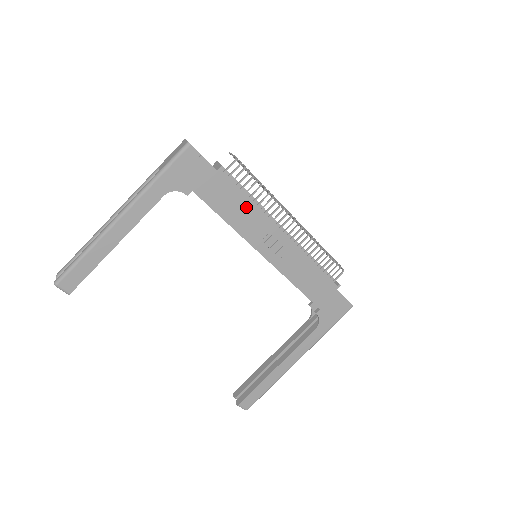
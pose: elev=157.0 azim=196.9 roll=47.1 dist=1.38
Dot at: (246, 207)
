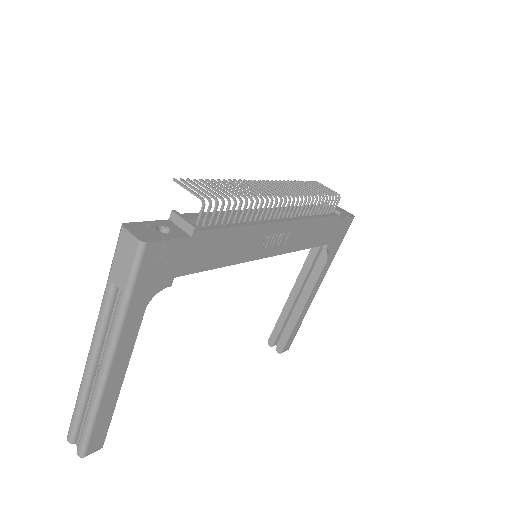
Dot at: (237, 237)
